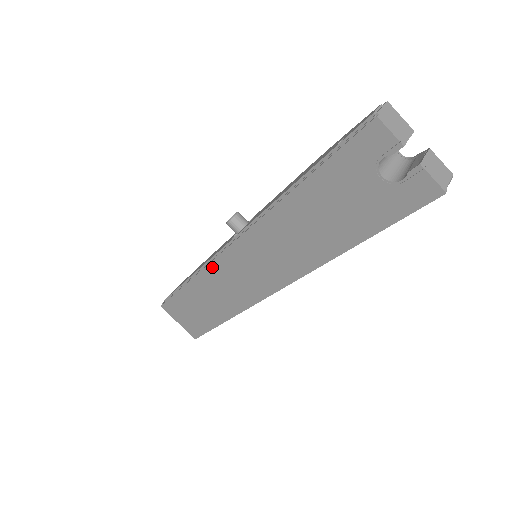
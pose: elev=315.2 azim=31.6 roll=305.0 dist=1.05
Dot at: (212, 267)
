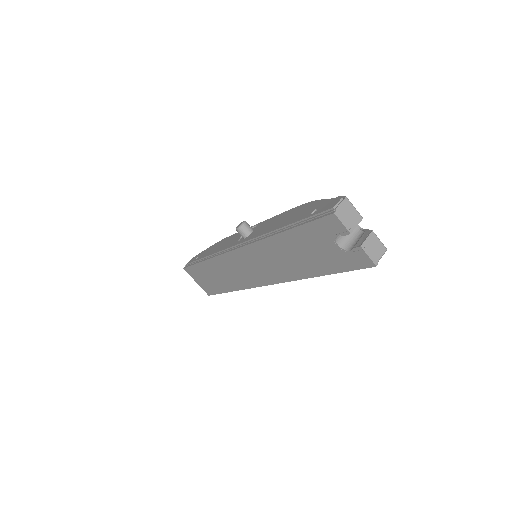
Dot at: (223, 257)
